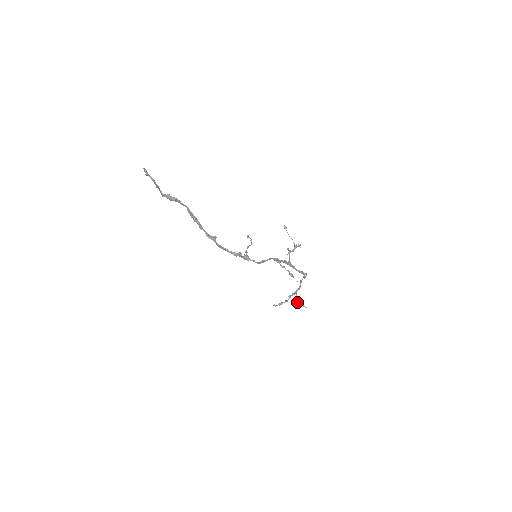
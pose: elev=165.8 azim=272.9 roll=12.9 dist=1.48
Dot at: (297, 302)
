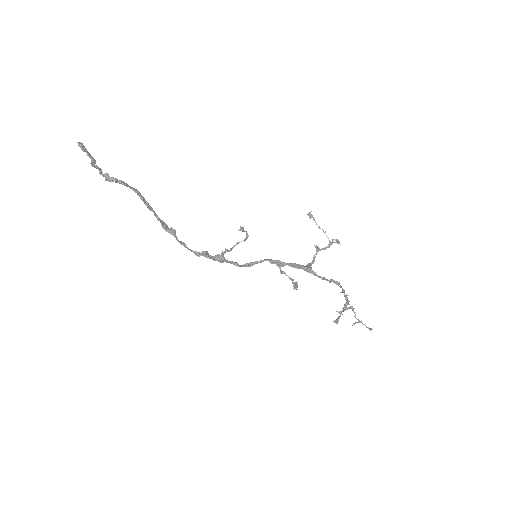
Dot at: occluded
